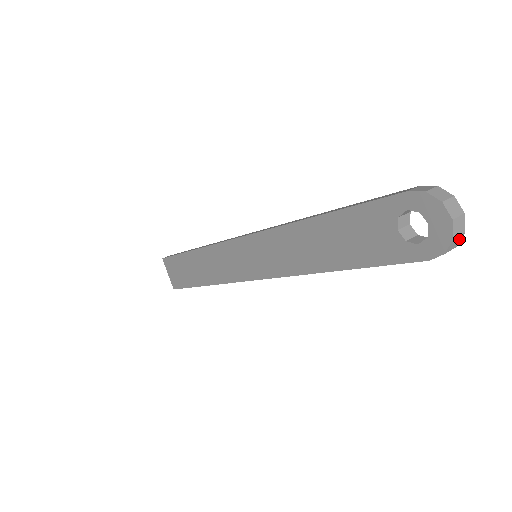
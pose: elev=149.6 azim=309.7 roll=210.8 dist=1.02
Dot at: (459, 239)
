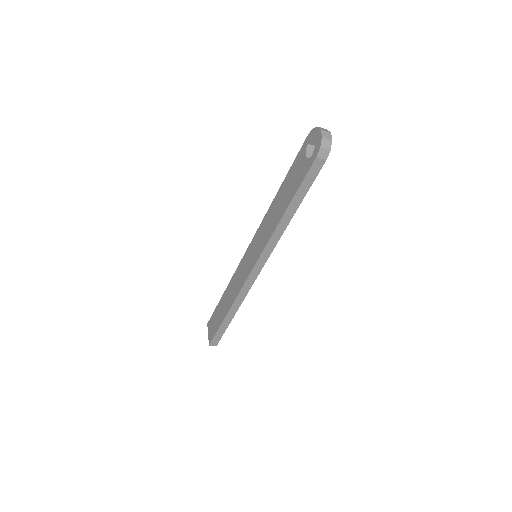
Dot at: (329, 144)
